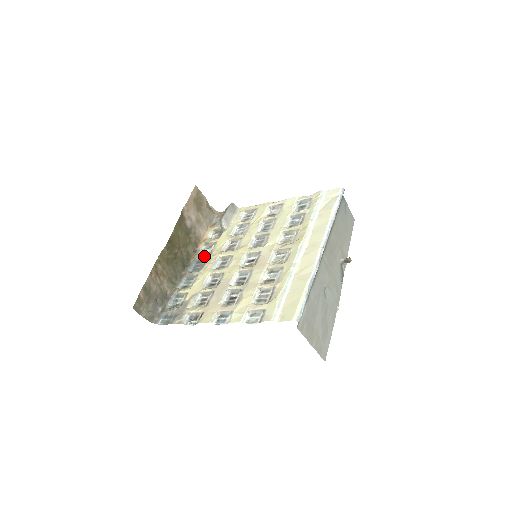
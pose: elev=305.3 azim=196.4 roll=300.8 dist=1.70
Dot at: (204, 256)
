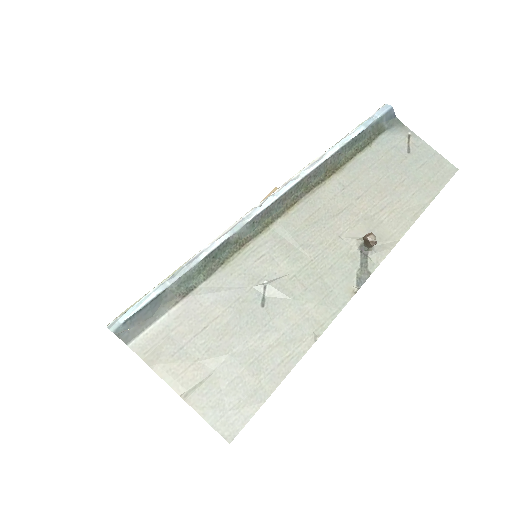
Dot at: occluded
